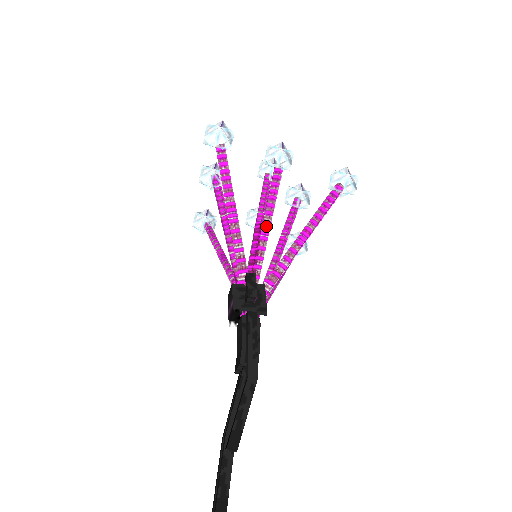
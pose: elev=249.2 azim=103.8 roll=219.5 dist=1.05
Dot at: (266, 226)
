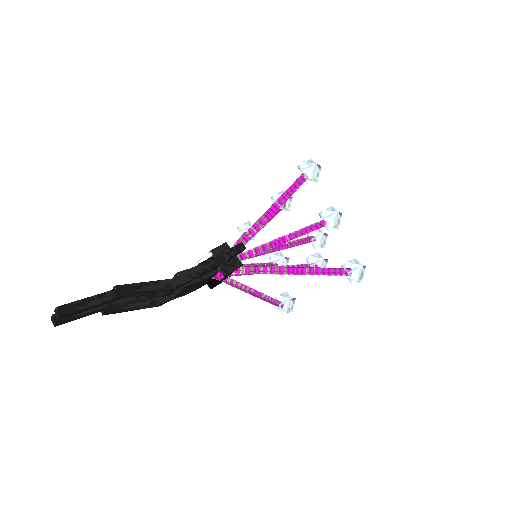
Dot at: (282, 239)
